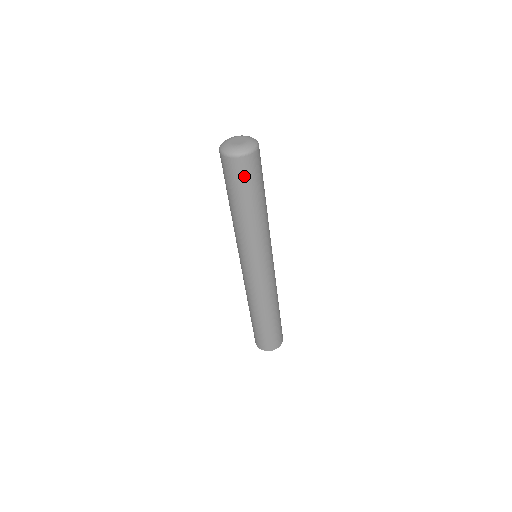
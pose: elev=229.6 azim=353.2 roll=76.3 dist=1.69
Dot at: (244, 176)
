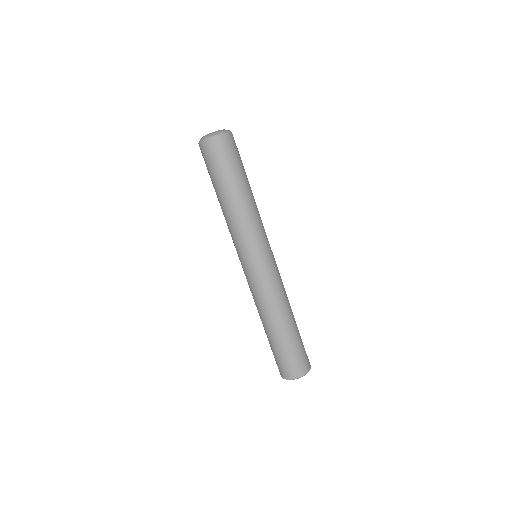
Dot at: (212, 161)
